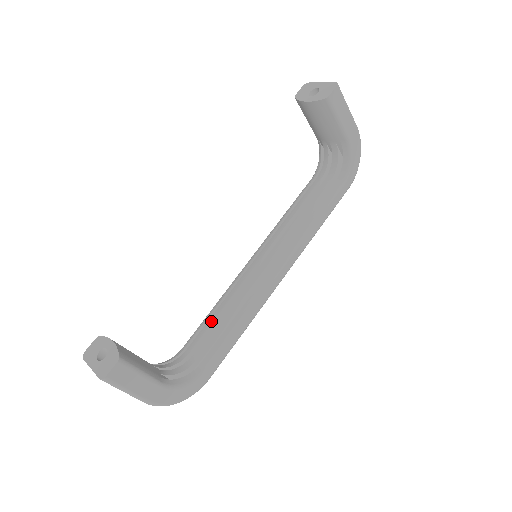
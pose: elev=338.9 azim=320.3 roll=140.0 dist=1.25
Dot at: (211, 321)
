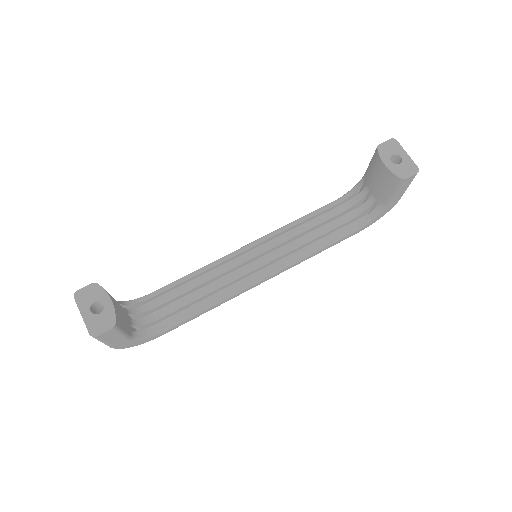
Dot at: (189, 288)
